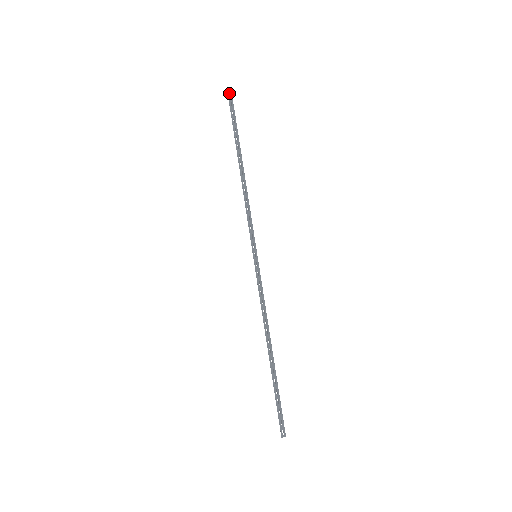
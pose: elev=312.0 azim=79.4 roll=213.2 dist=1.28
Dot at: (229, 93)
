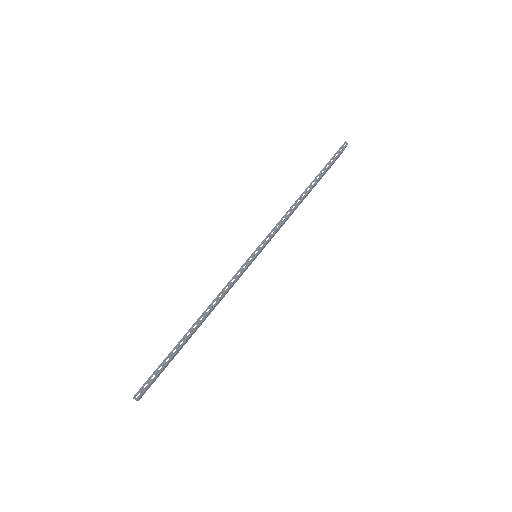
Dot at: (346, 143)
